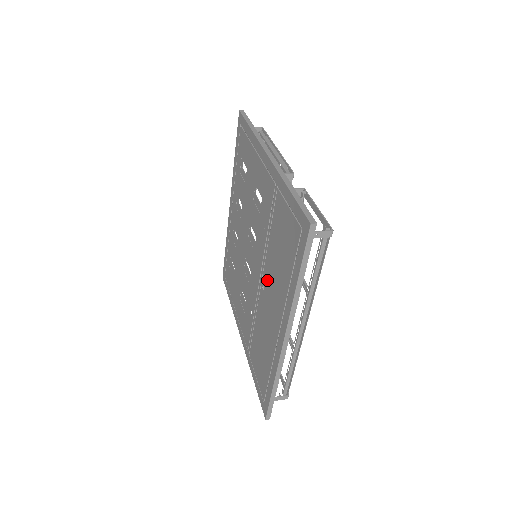
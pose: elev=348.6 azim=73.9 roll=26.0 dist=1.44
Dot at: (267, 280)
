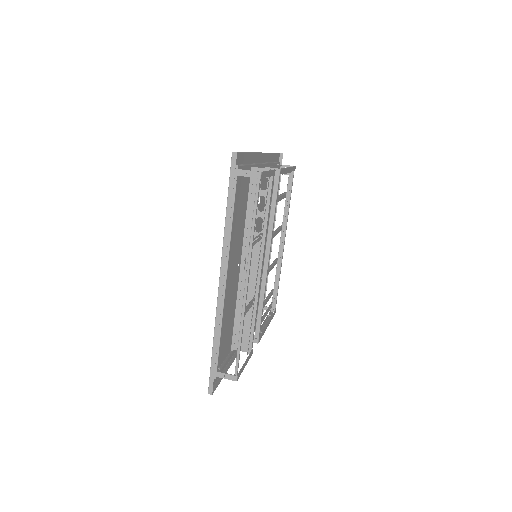
Dot at: (238, 251)
